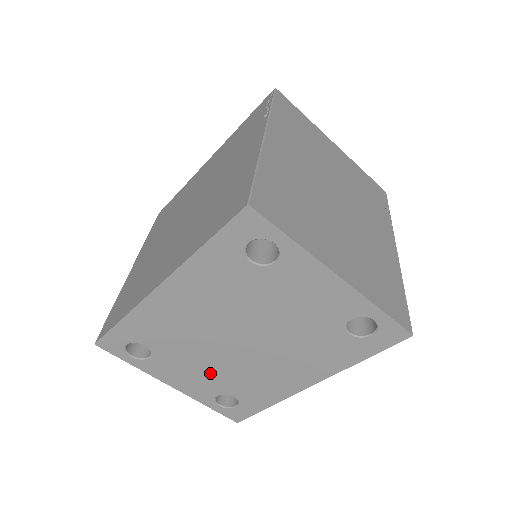
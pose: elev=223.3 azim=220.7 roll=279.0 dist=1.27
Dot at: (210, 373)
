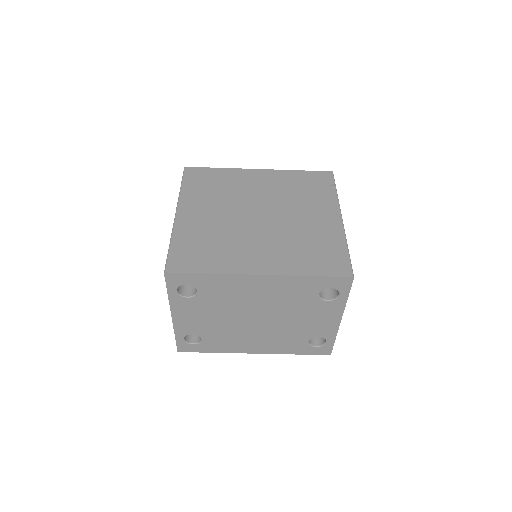
Dot at: (210, 323)
